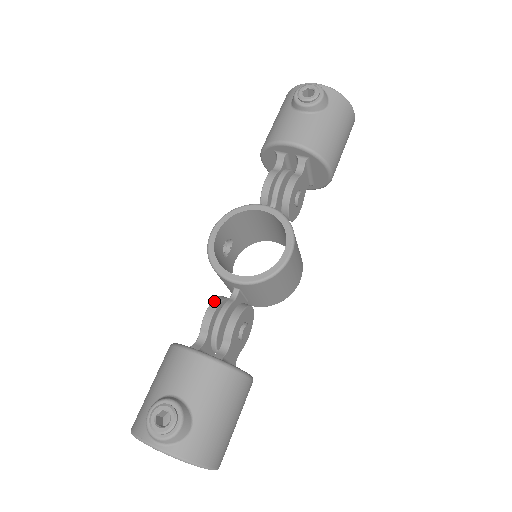
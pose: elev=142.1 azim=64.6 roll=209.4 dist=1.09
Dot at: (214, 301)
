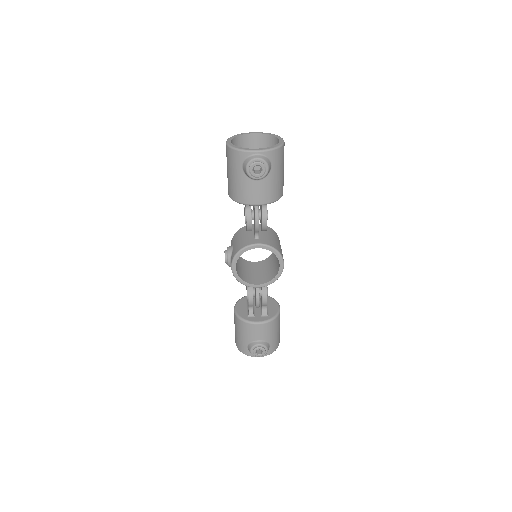
Dot at: (249, 293)
